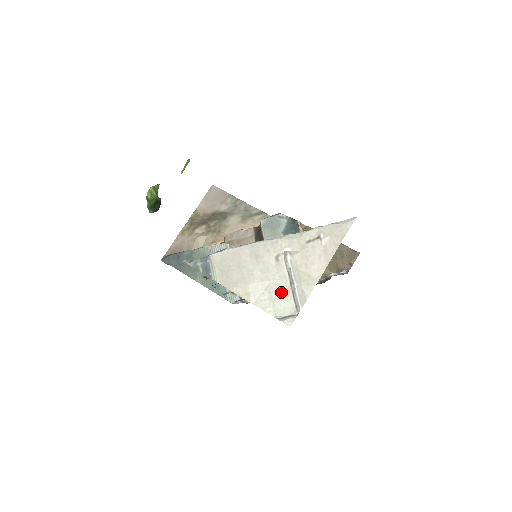
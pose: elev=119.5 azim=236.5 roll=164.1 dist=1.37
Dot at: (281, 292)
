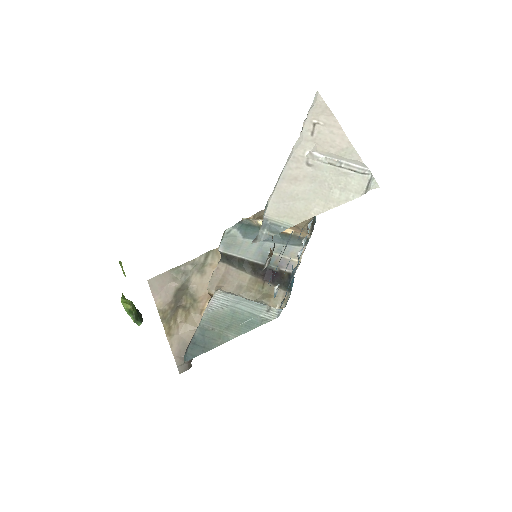
Dot at: (342, 178)
